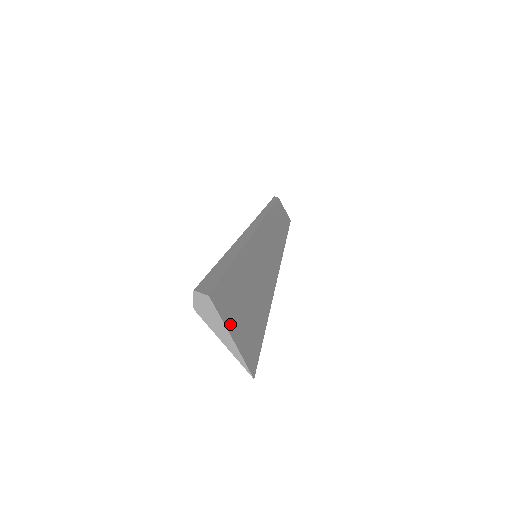
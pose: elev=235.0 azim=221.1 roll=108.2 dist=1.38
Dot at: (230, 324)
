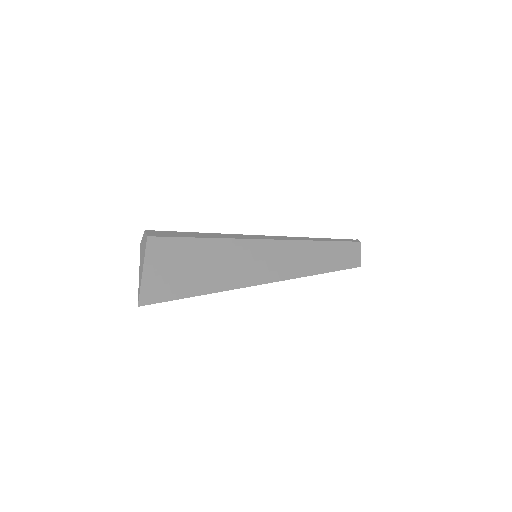
Dot at: (151, 264)
